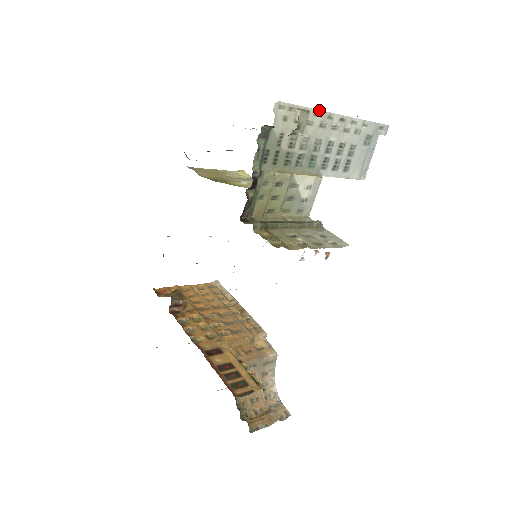
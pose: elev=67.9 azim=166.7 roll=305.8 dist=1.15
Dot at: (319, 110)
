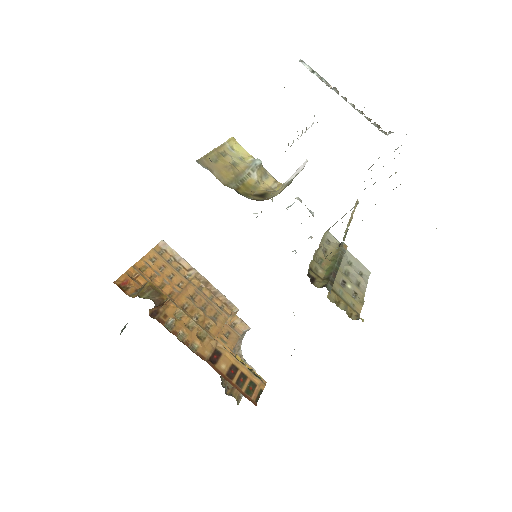
Dot at: occluded
